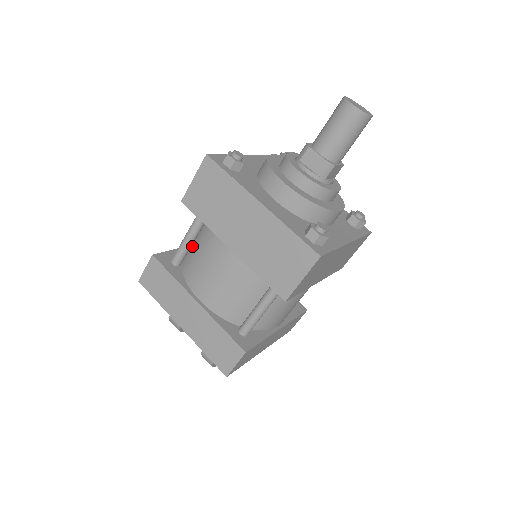
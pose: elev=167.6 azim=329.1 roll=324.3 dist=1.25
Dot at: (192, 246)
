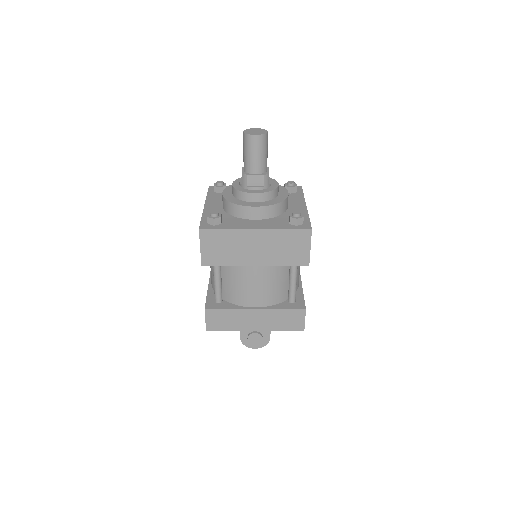
Dot at: occluded
